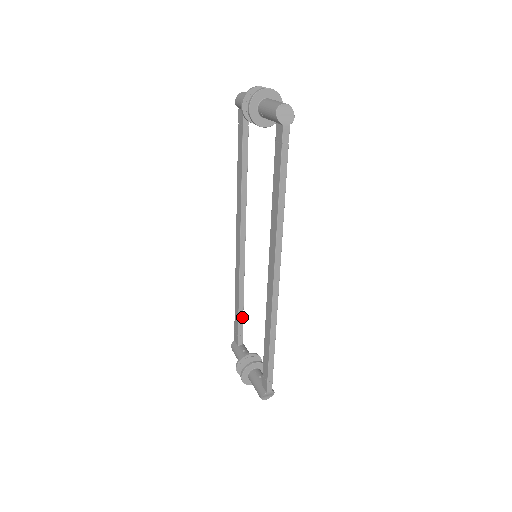
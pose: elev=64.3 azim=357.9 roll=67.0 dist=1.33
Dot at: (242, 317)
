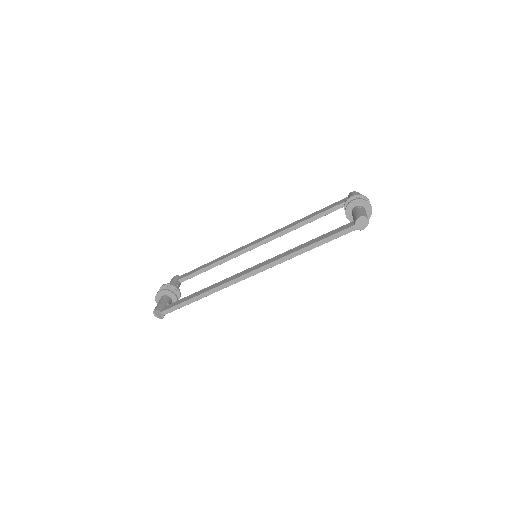
Dot at: (202, 272)
